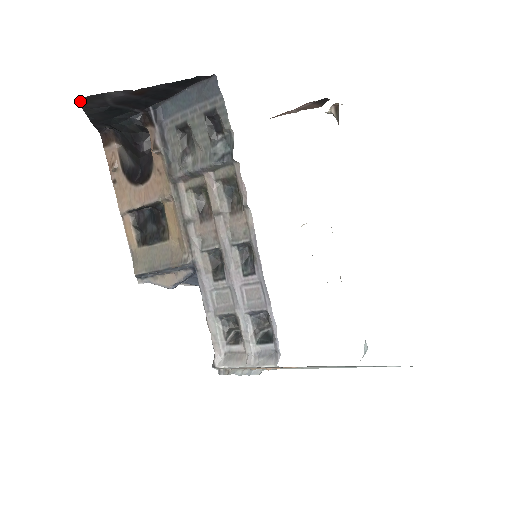
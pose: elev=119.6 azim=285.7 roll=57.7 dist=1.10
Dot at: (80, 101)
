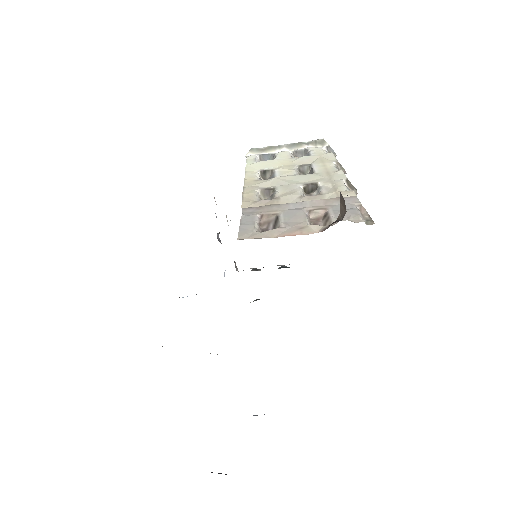
Dot at: occluded
